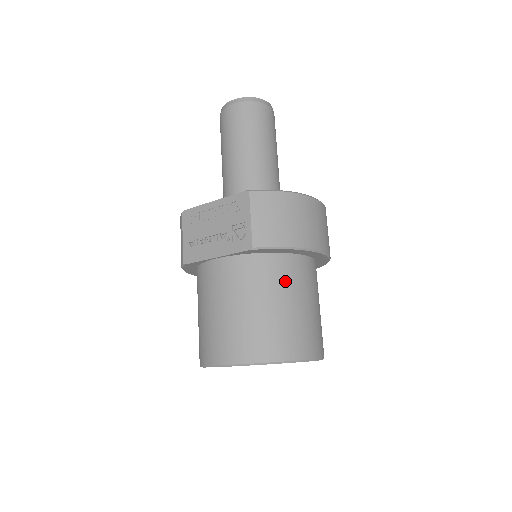
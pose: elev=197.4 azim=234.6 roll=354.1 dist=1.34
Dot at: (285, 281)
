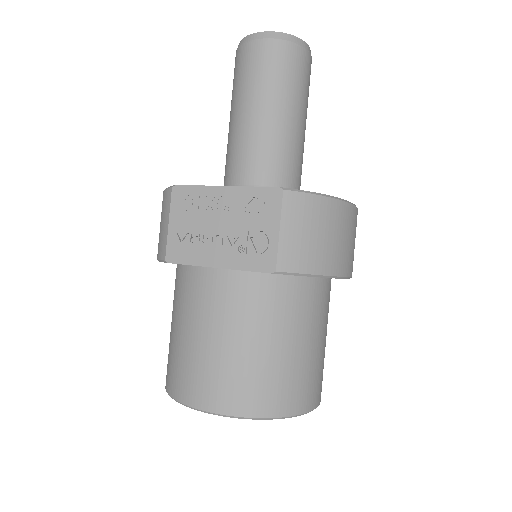
Dot at: (303, 314)
